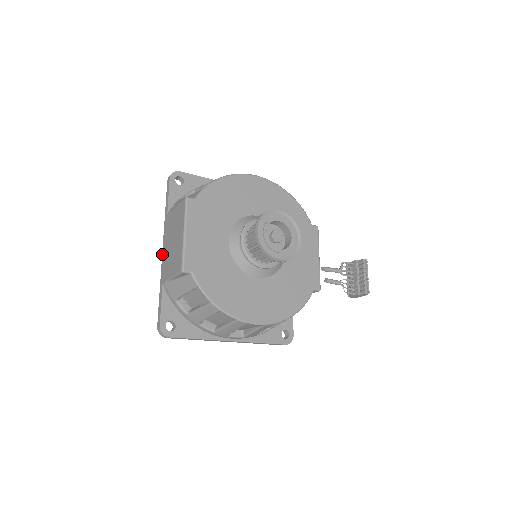
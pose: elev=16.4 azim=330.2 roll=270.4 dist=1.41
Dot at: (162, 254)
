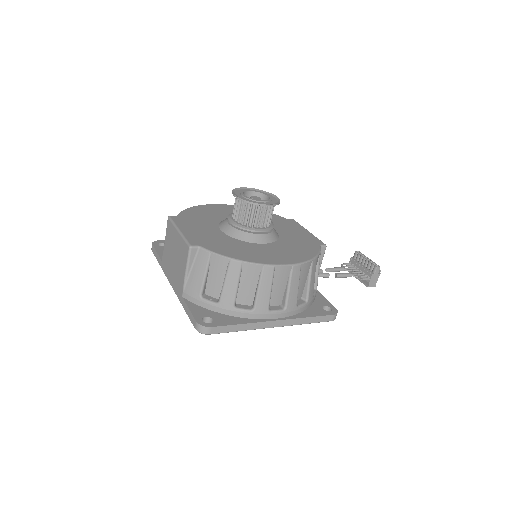
Dot at: occluded
